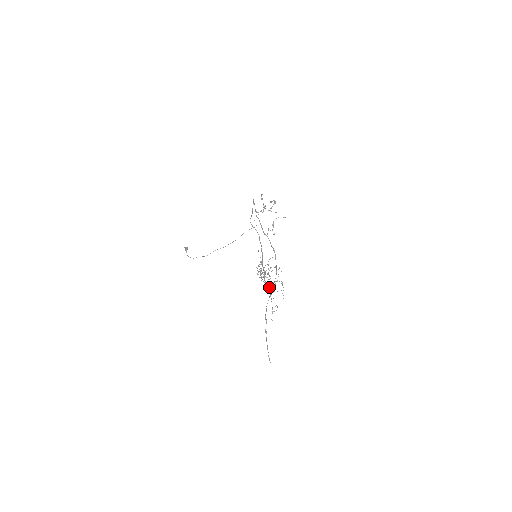
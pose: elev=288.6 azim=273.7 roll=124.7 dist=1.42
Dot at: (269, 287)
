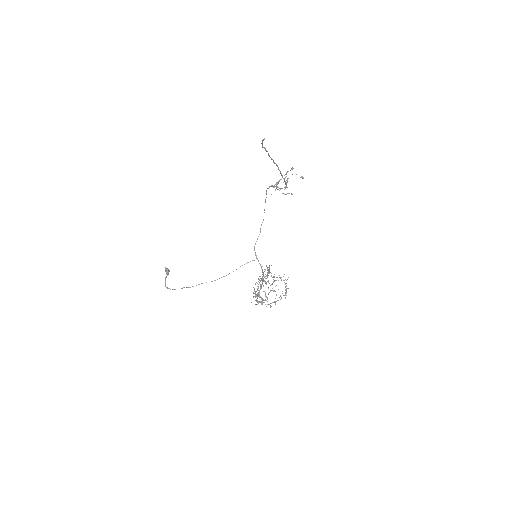
Dot at: occluded
